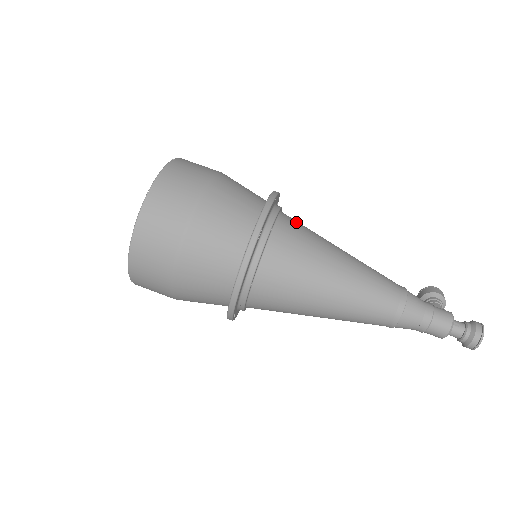
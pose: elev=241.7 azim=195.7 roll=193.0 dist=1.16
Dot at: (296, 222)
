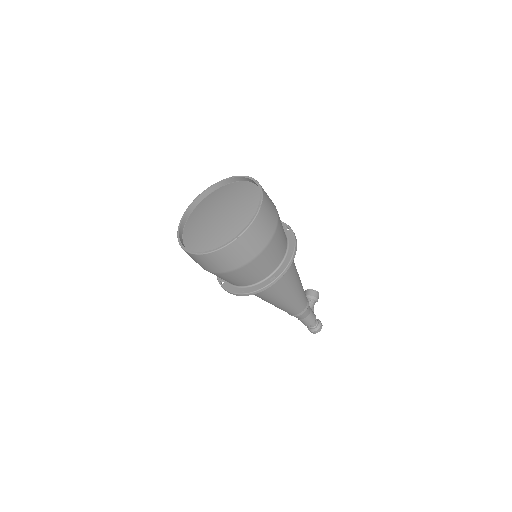
Dot at: occluded
